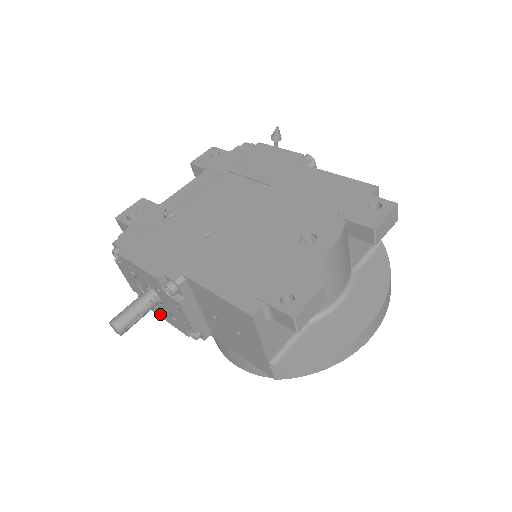
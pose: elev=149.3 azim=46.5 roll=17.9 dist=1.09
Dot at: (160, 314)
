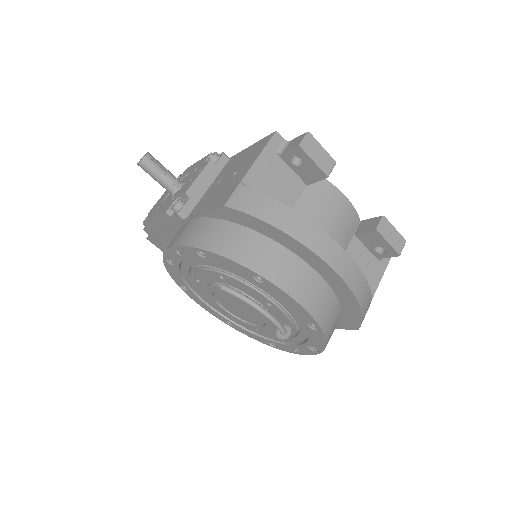
Dot at: (154, 215)
